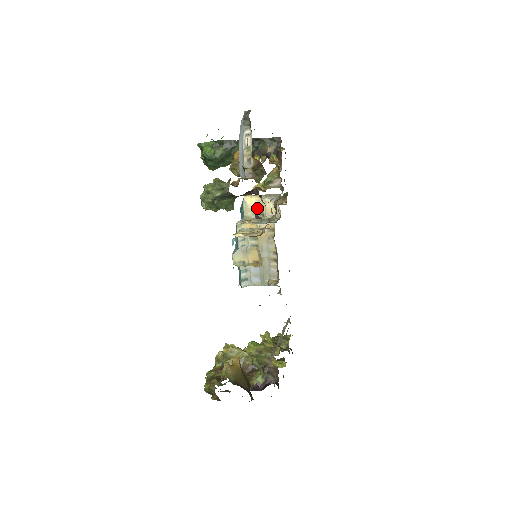
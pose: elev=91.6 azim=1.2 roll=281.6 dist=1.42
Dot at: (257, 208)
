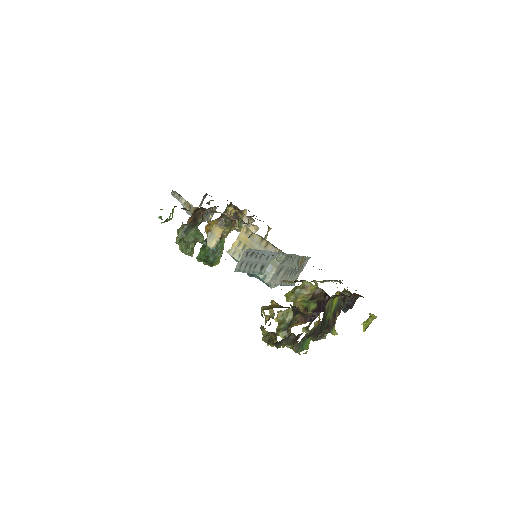
Dot at: occluded
